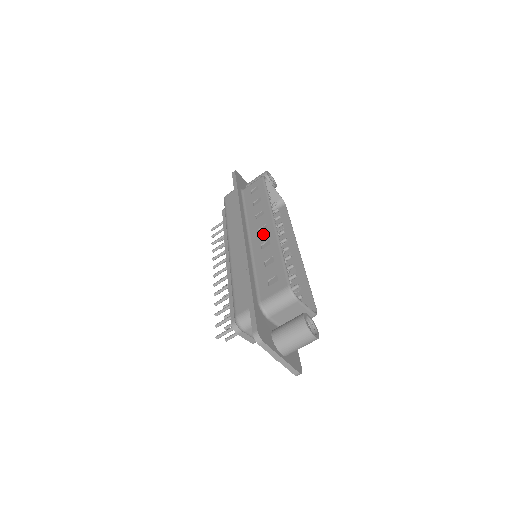
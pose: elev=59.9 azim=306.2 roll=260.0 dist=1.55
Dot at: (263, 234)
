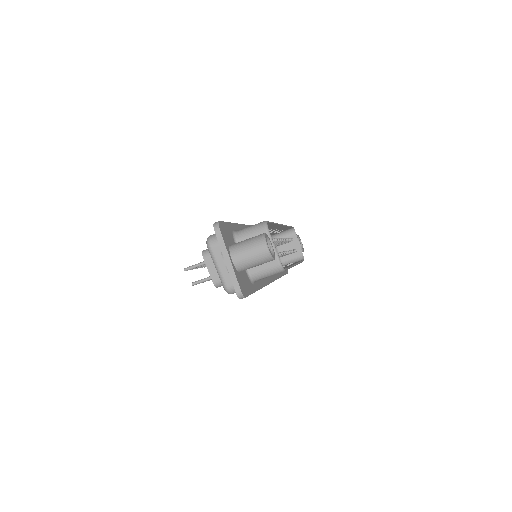
Dot at: occluded
